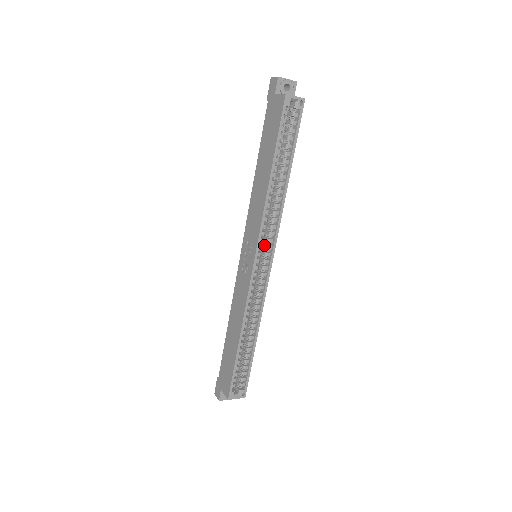
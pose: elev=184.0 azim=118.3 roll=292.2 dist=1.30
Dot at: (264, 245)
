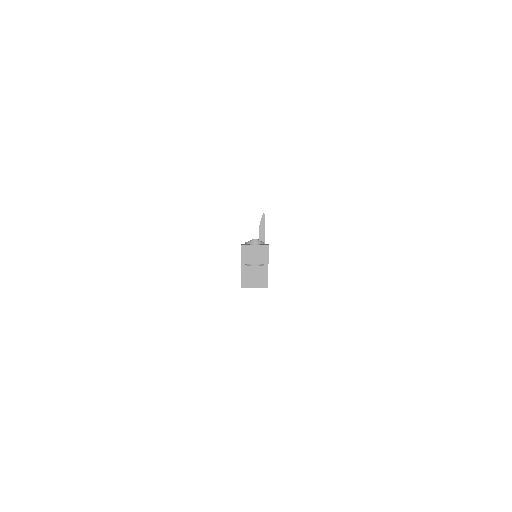
Dot at: occluded
